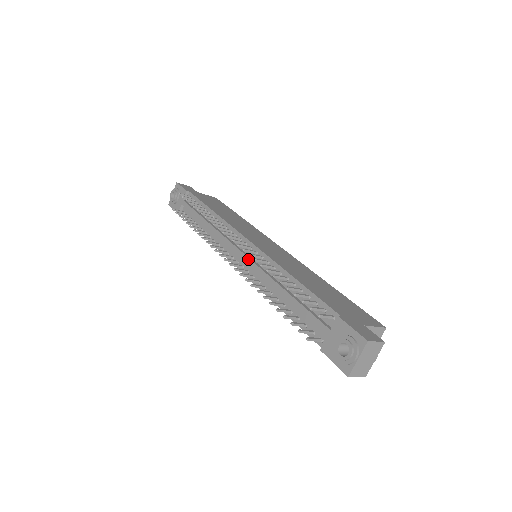
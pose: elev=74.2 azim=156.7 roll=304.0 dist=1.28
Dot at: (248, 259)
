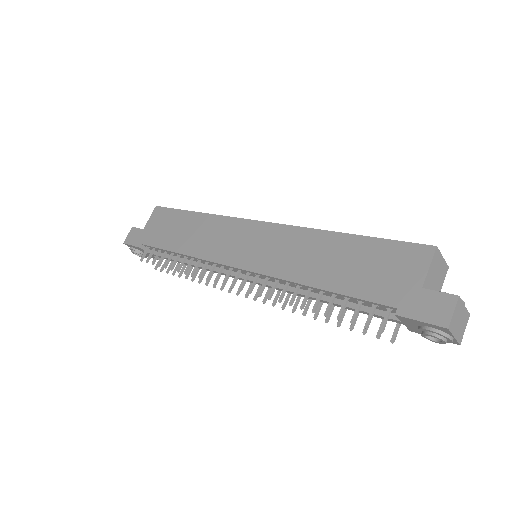
Dot at: (260, 284)
